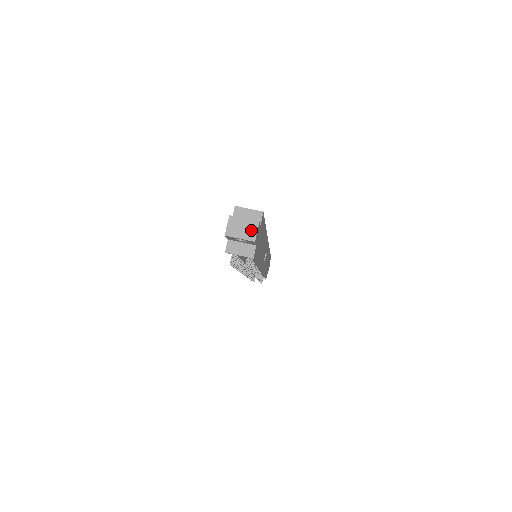
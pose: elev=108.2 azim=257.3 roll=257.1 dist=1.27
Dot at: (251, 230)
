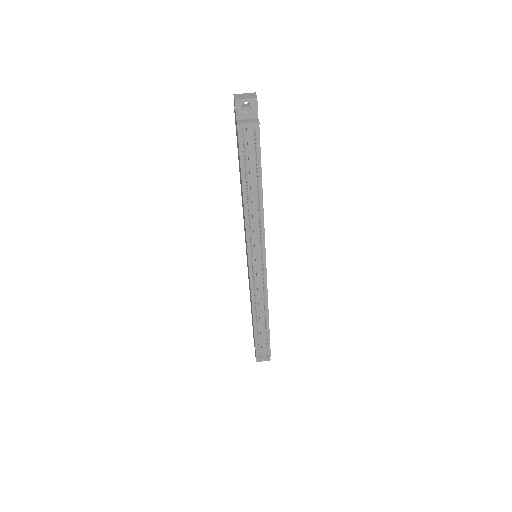
Dot at: (252, 95)
